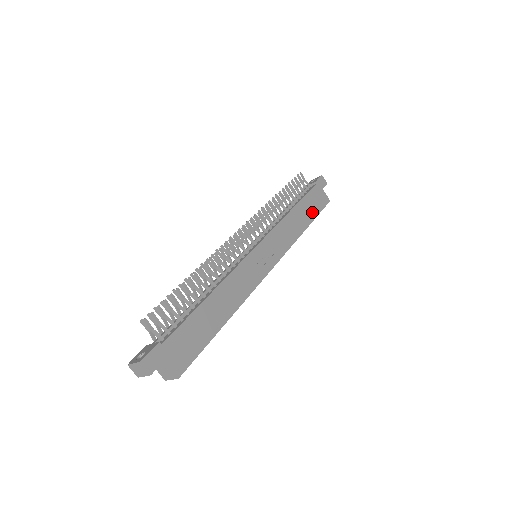
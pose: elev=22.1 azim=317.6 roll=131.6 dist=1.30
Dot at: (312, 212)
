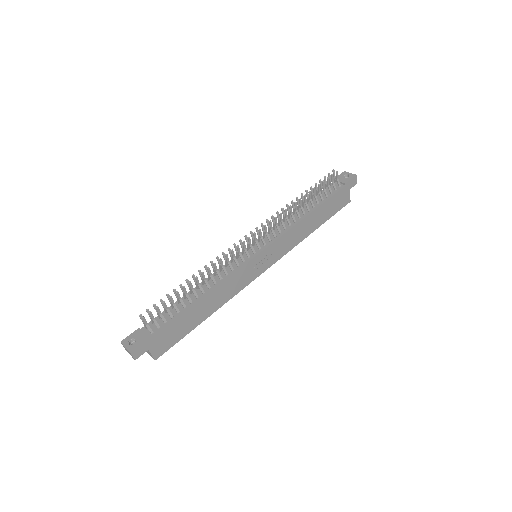
Dot at: (327, 215)
